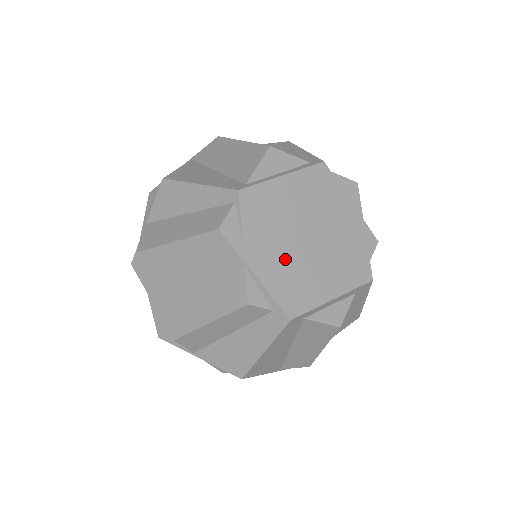
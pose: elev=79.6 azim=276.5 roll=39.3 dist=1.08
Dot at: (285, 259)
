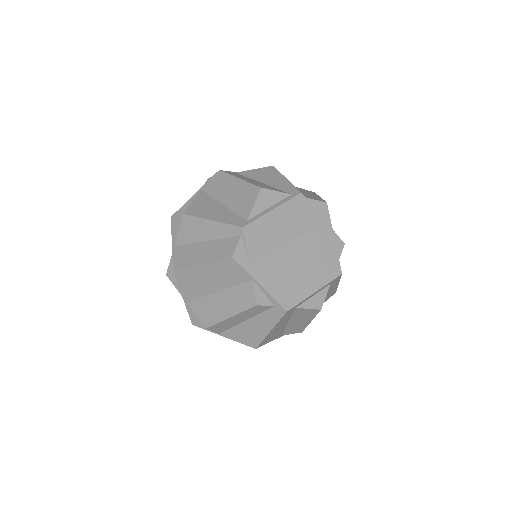
Dot at: (279, 270)
